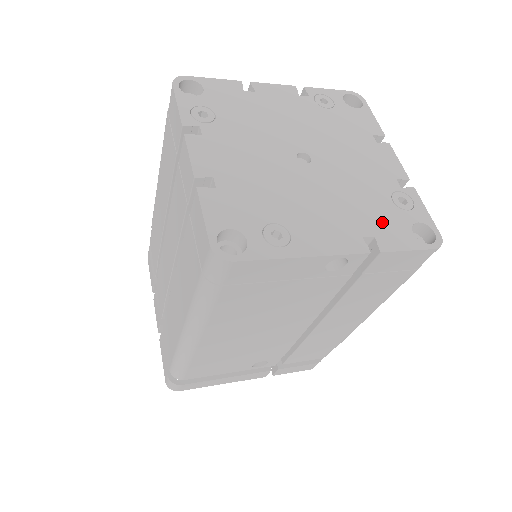
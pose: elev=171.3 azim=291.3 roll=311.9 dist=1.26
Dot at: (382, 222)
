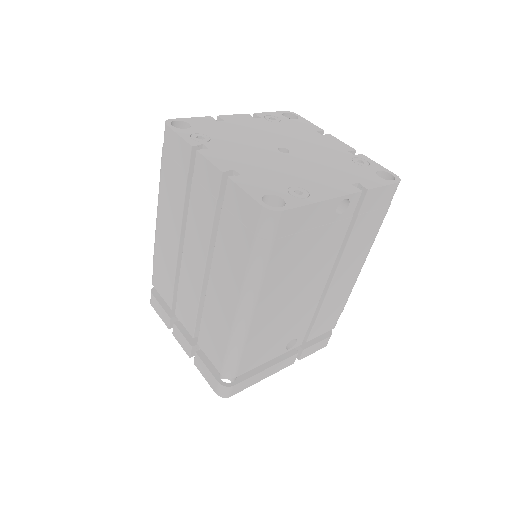
Dot at: (357, 175)
